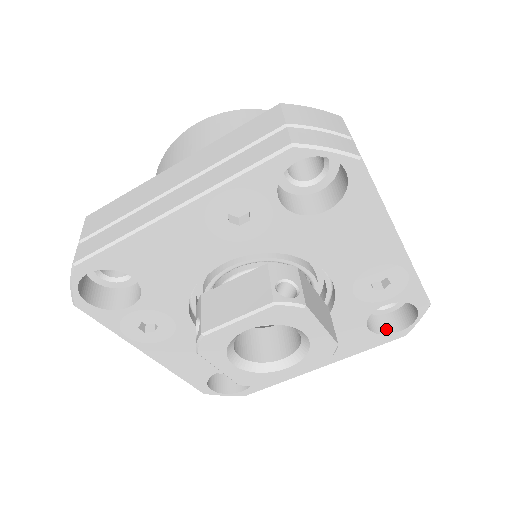
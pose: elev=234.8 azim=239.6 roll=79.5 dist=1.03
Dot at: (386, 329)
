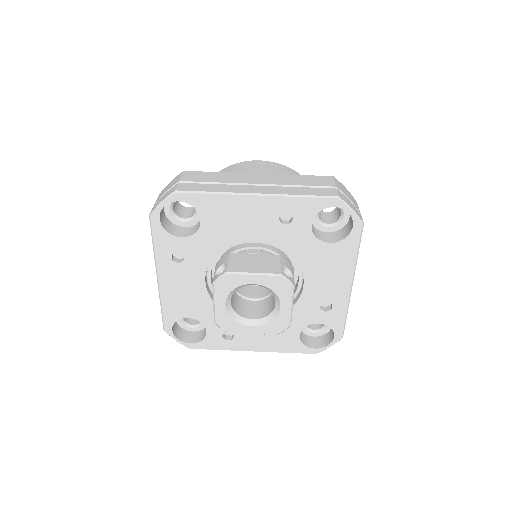
Dot at: (307, 344)
